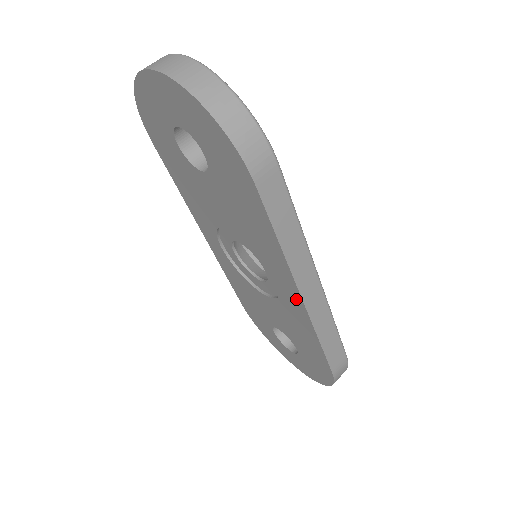
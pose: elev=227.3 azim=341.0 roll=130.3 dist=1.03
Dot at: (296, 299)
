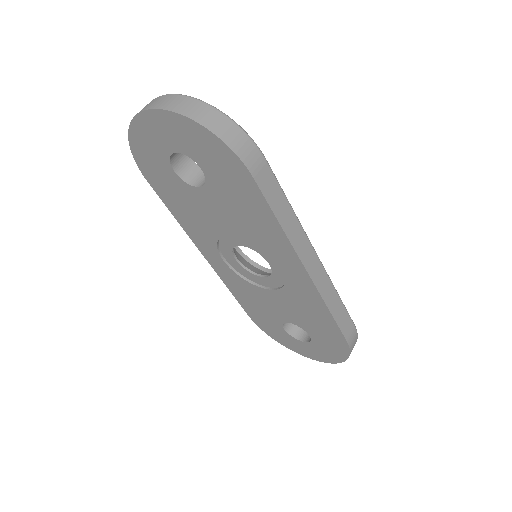
Dot at: (302, 276)
